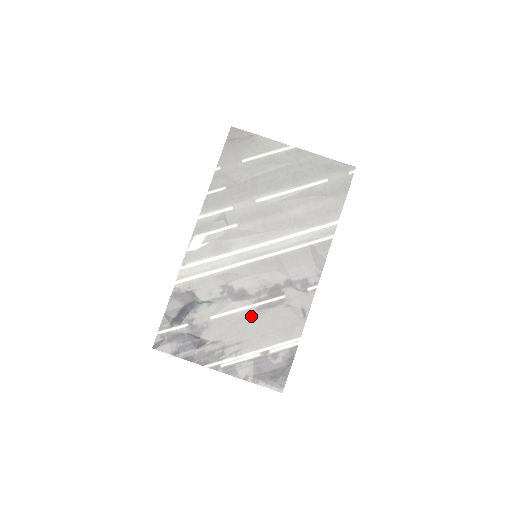
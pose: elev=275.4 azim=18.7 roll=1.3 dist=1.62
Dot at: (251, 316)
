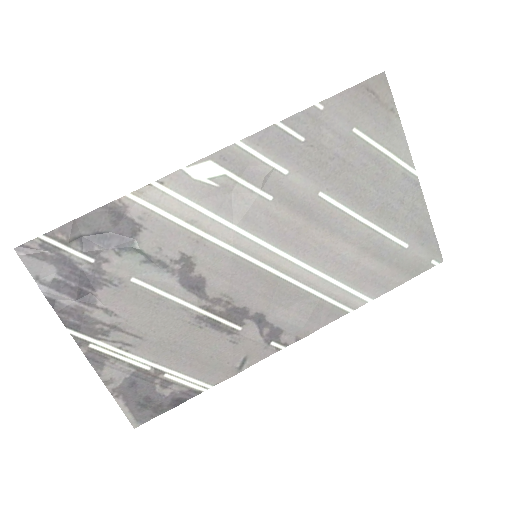
Dot at: (183, 318)
